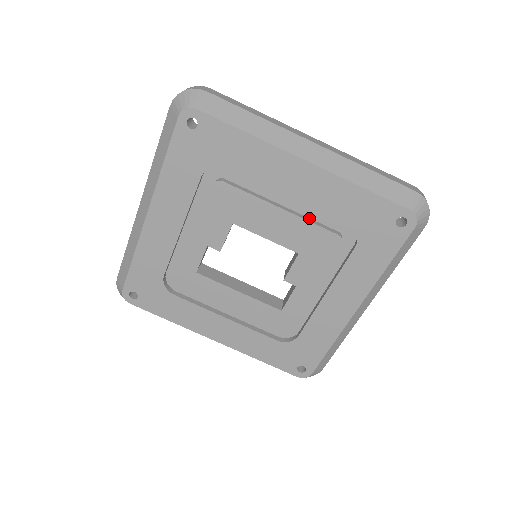
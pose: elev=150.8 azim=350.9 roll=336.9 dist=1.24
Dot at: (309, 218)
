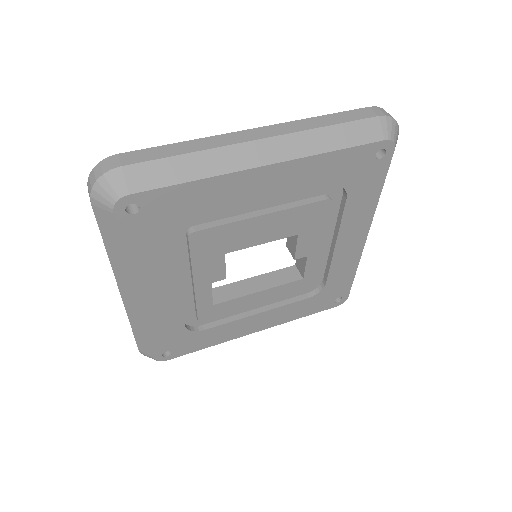
Dot at: (292, 202)
